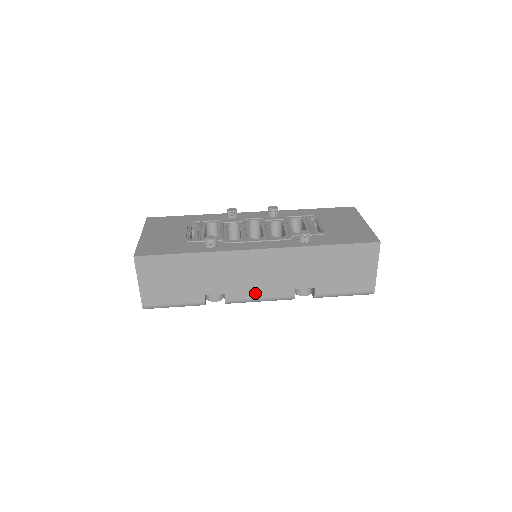
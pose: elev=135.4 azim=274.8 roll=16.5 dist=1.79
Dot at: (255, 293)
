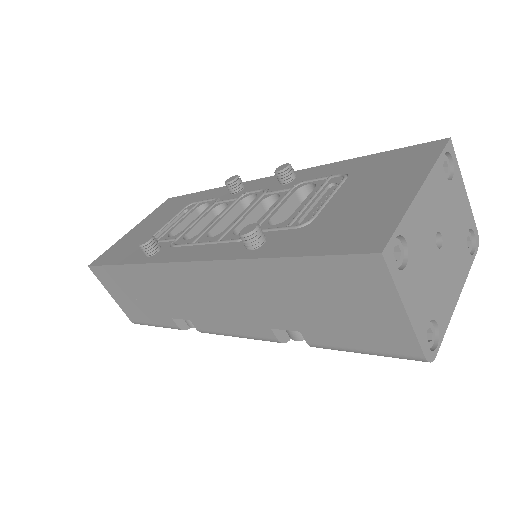
Dot at: (223, 325)
